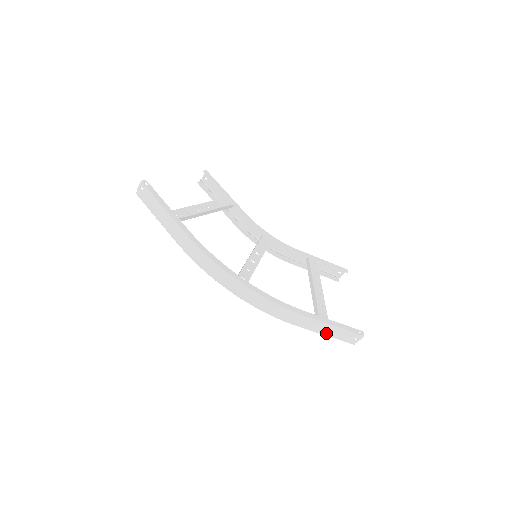
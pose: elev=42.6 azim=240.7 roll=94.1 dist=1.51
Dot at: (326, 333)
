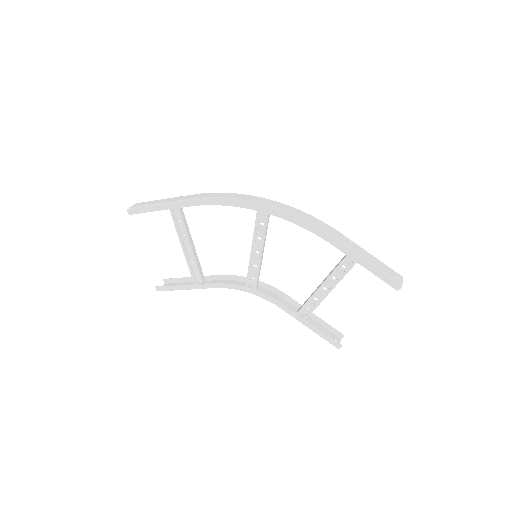
Dot at: (367, 262)
